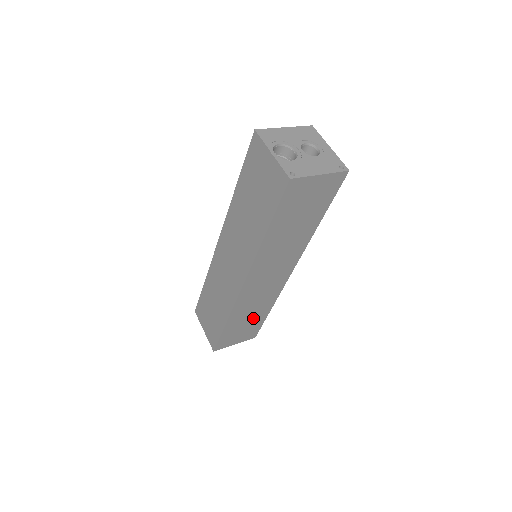
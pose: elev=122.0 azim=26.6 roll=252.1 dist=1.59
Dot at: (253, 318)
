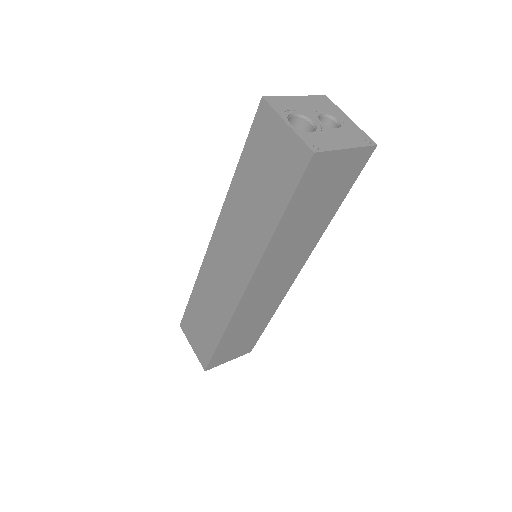
Dot at: (251, 329)
